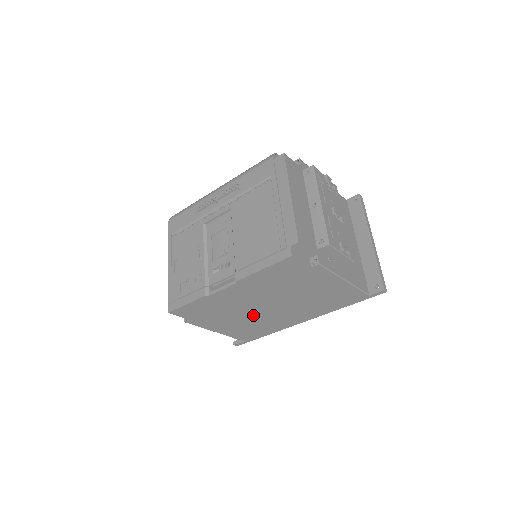
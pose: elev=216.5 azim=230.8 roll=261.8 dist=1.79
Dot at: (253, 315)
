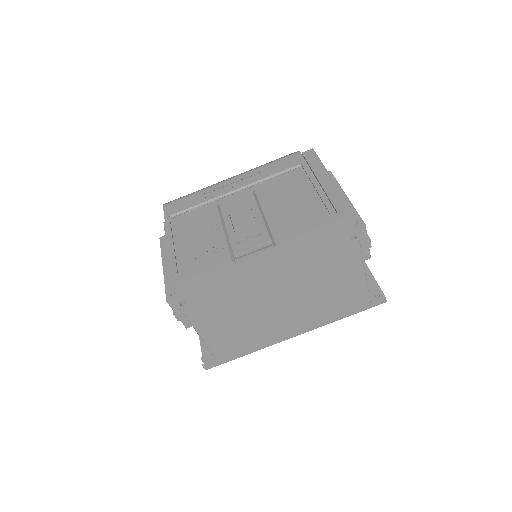
Dot at: (256, 312)
